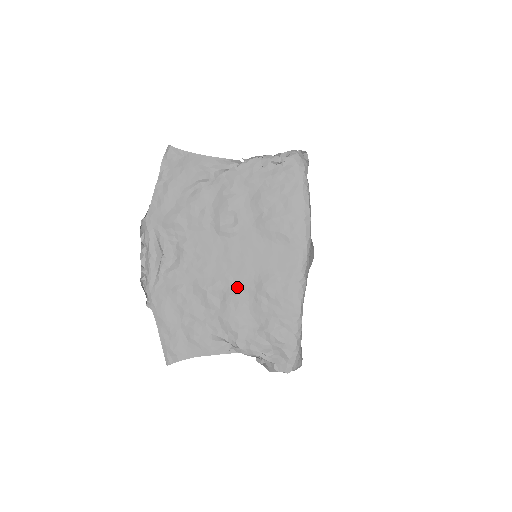
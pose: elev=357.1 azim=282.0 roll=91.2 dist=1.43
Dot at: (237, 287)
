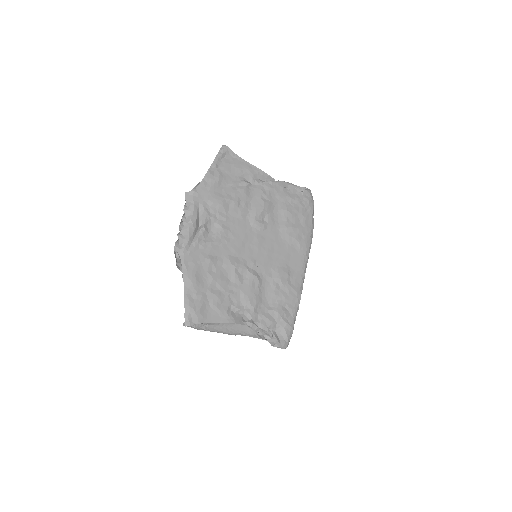
Dot at: (258, 271)
